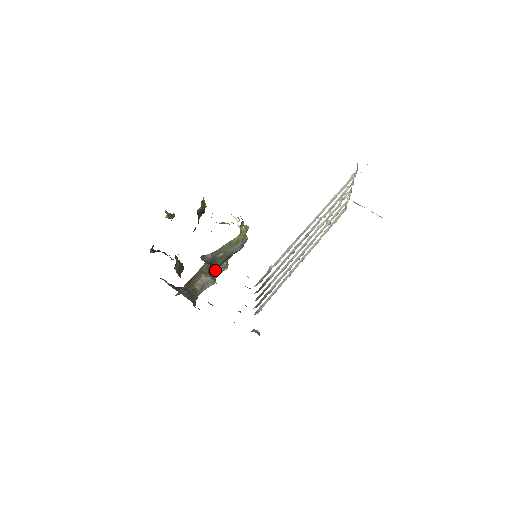
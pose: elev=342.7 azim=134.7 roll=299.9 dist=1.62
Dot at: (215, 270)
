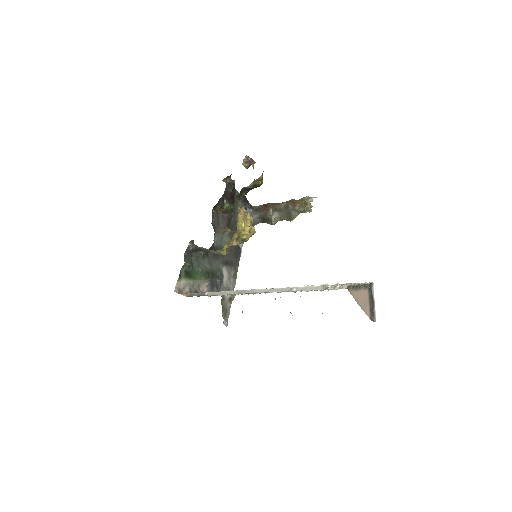
Dot at: (206, 250)
